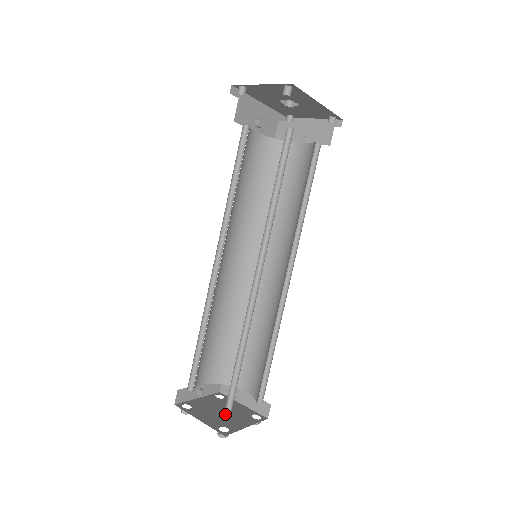
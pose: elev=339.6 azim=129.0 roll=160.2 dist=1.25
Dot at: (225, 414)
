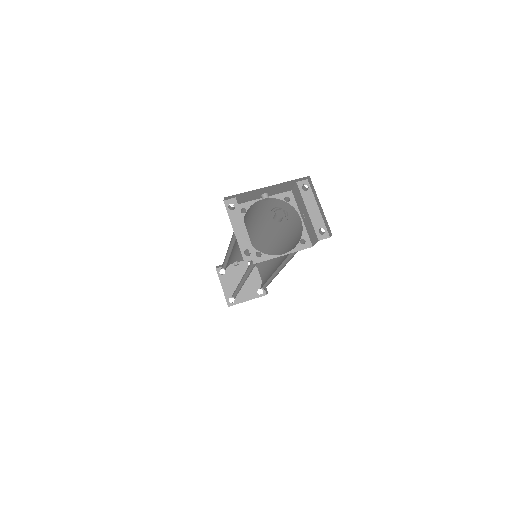
Dot at: occluded
